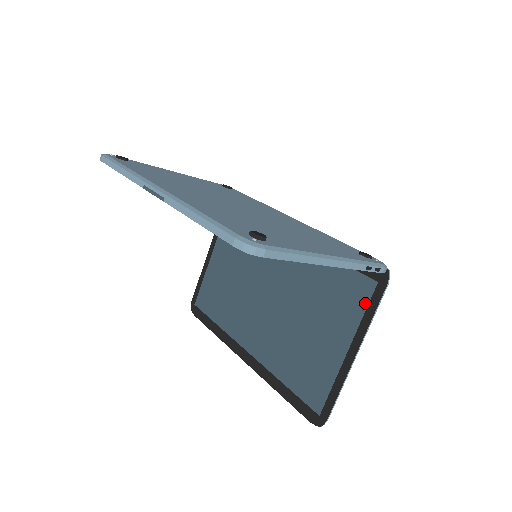
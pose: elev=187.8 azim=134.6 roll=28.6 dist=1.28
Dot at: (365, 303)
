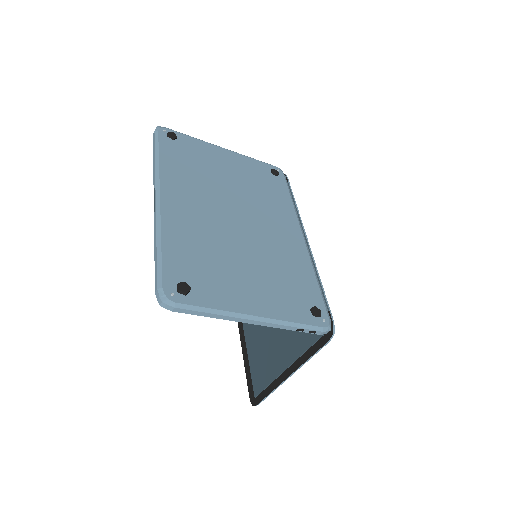
Dot at: (310, 344)
